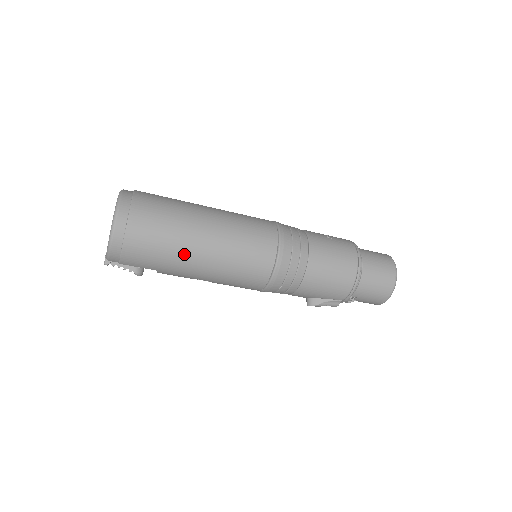
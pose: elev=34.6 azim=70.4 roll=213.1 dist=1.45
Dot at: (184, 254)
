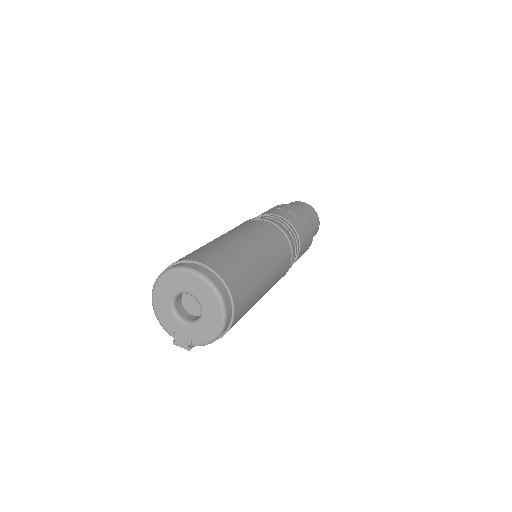
Dot at: occluded
